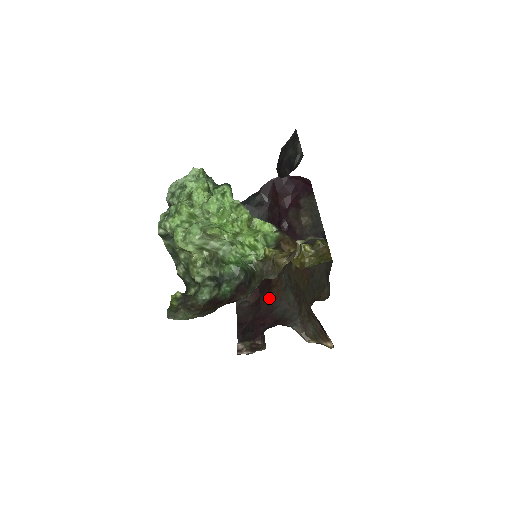
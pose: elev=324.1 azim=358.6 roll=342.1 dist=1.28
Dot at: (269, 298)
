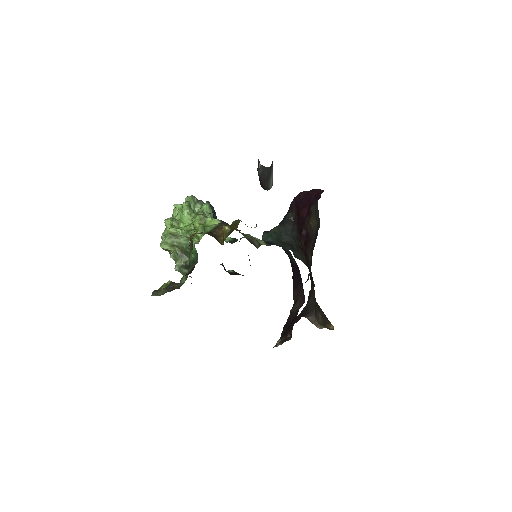
Dot at: occluded
